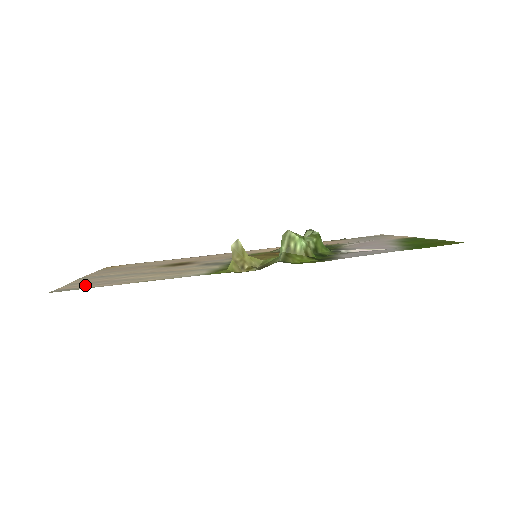
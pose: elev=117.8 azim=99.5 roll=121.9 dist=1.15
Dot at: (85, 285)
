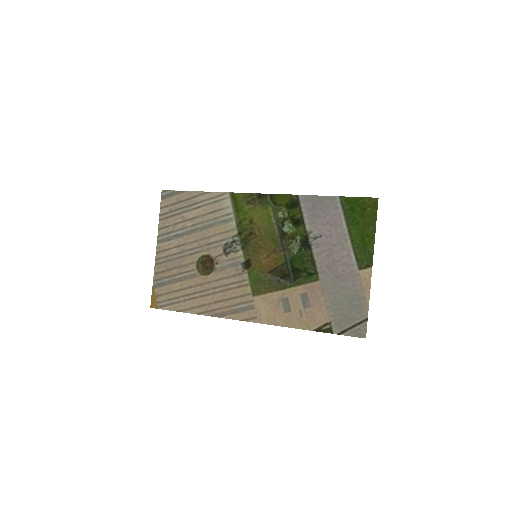
Dot at: (173, 204)
